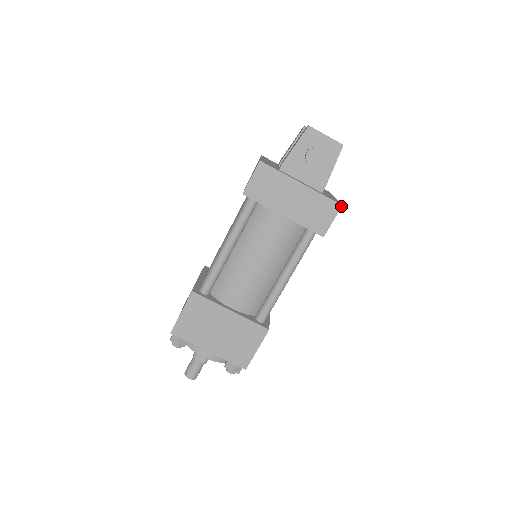
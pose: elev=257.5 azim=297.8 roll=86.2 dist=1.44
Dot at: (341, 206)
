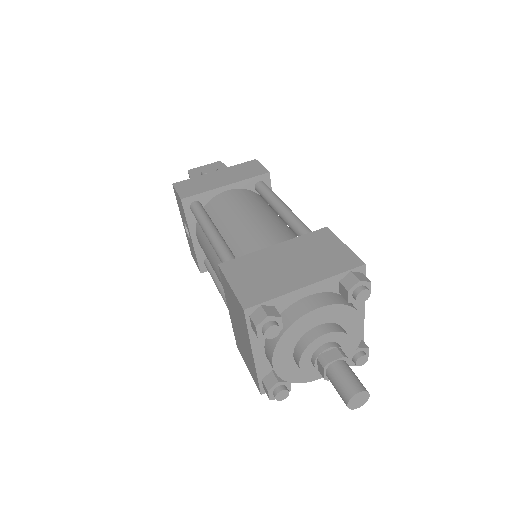
Dot at: (256, 160)
